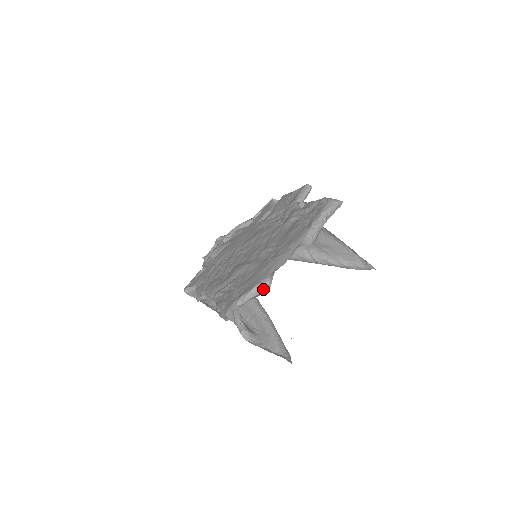
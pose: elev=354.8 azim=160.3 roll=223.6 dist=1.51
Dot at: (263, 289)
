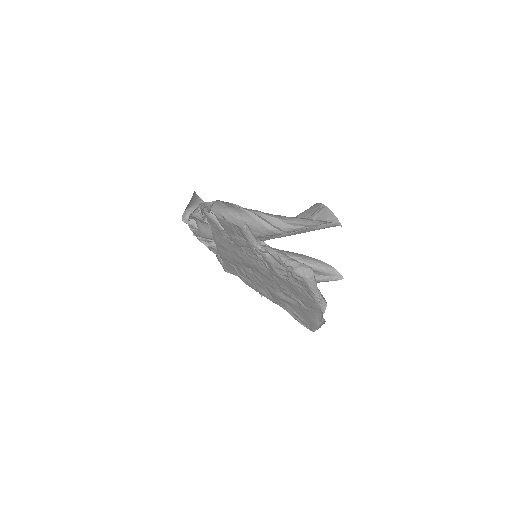
Dot at: occluded
